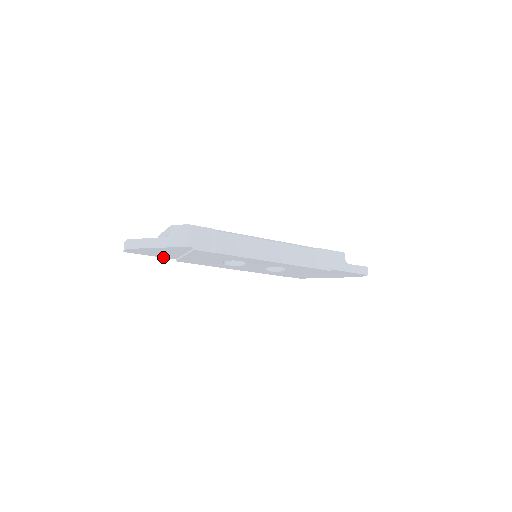
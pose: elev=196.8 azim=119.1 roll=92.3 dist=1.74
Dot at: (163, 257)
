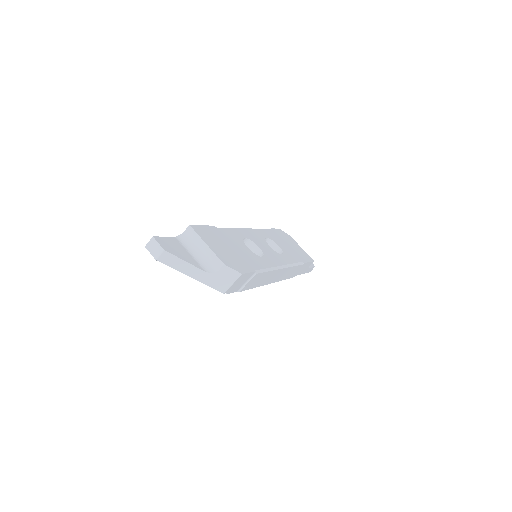
Dot at: occluded
